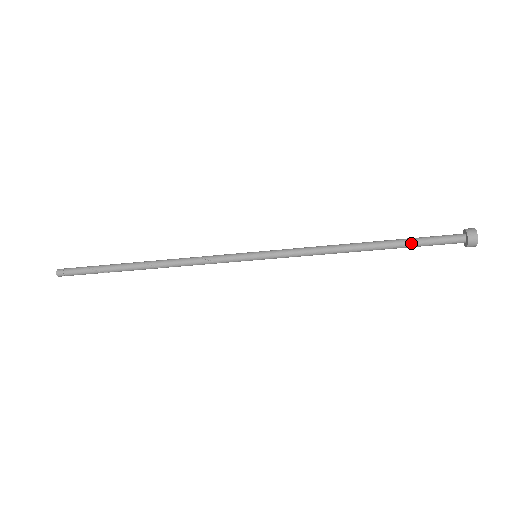
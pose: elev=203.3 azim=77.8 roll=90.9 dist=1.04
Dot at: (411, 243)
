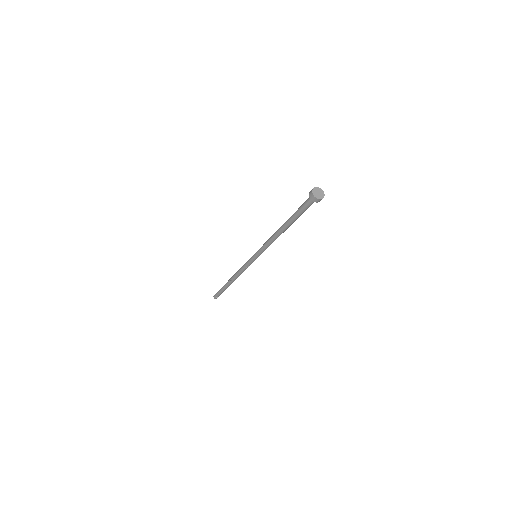
Dot at: (296, 216)
